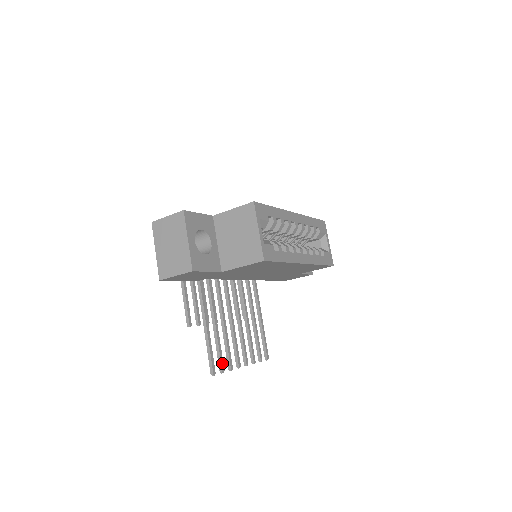
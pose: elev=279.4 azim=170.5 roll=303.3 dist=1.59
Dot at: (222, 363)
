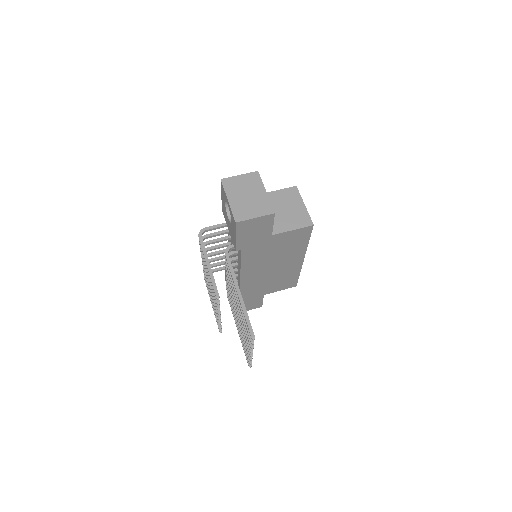
Dot at: occluded
